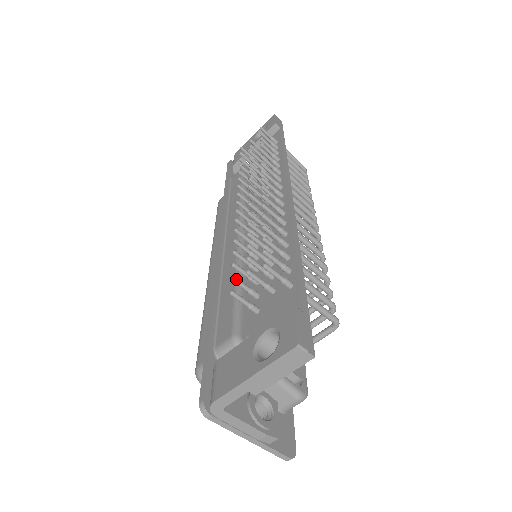
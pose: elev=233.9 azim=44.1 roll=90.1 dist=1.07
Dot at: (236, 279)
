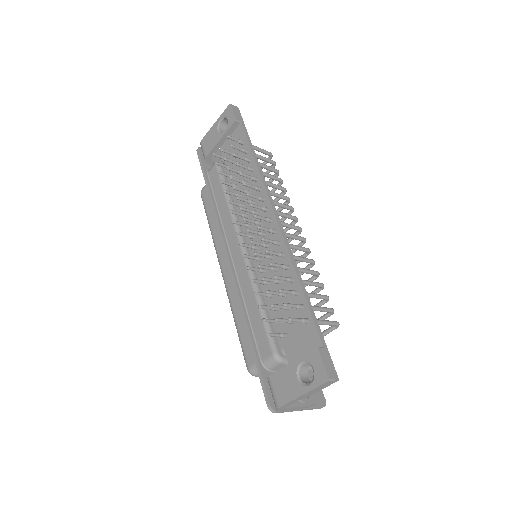
Dot at: (266, 320)
